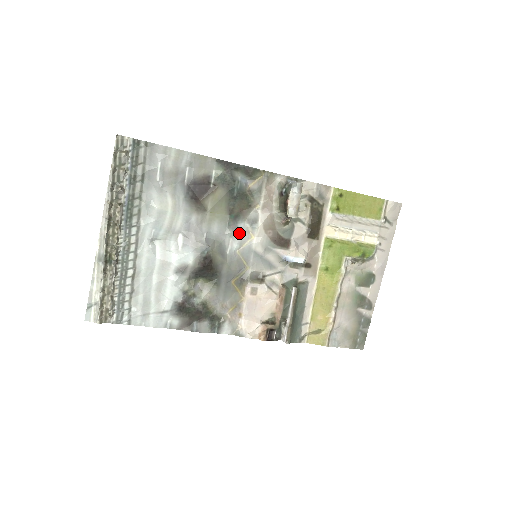
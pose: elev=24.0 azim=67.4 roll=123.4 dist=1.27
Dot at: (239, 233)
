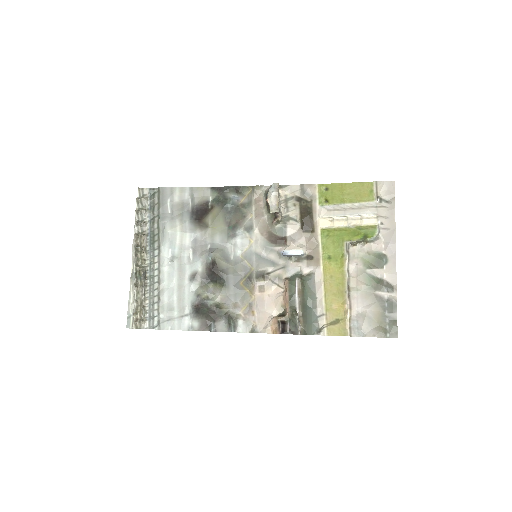
Dot at: (239, 240)
